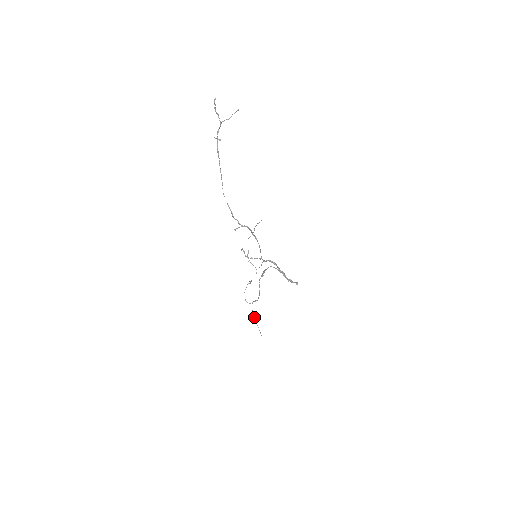
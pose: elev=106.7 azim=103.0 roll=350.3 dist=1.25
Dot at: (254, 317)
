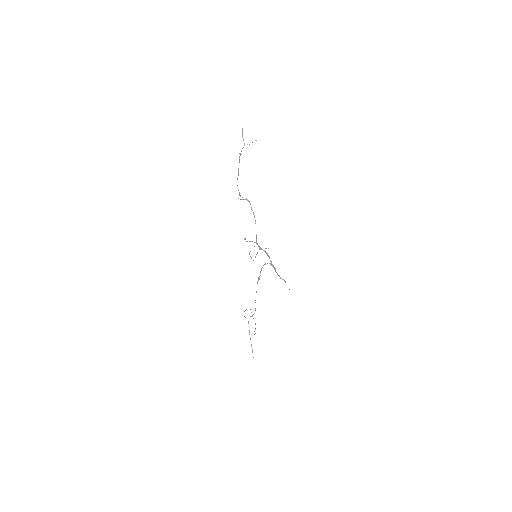
Dot at: (249, 332)
